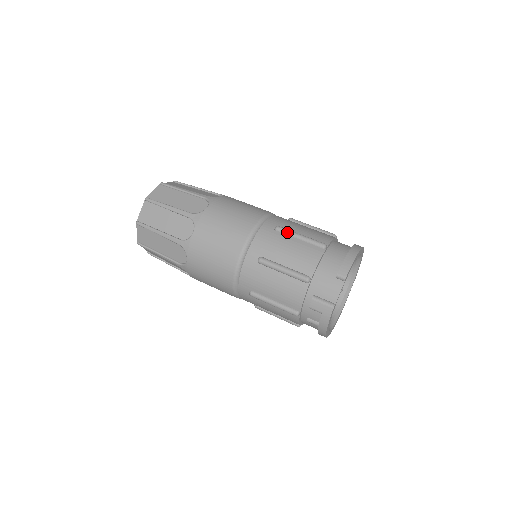
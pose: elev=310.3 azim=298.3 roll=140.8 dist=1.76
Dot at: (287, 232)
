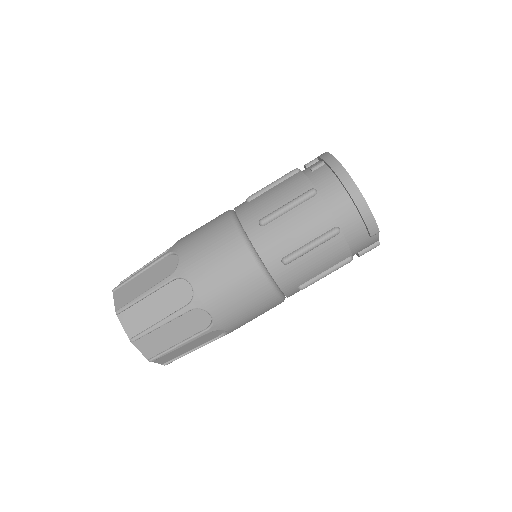
Dot at: (298, 257)
